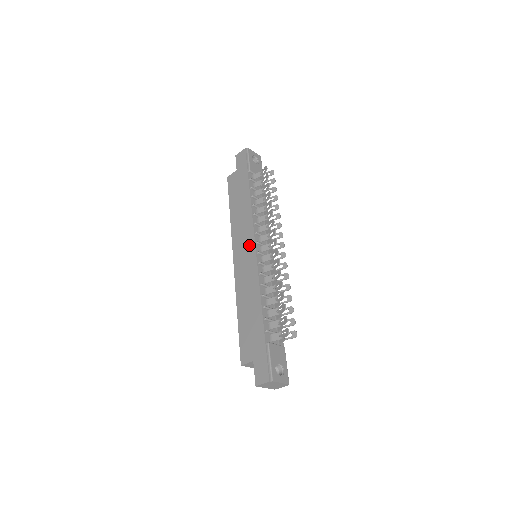
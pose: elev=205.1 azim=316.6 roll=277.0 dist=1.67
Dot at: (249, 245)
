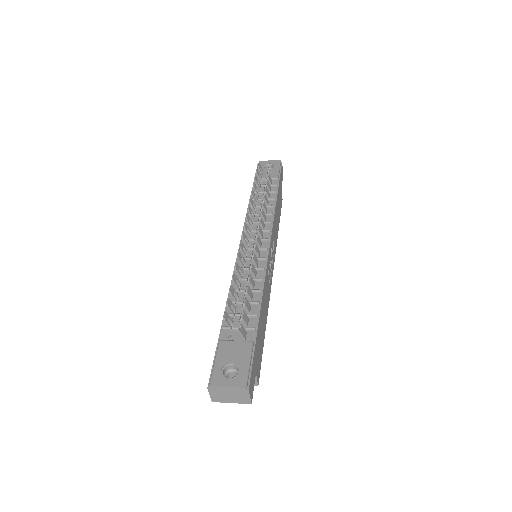
Dot at: occluded
